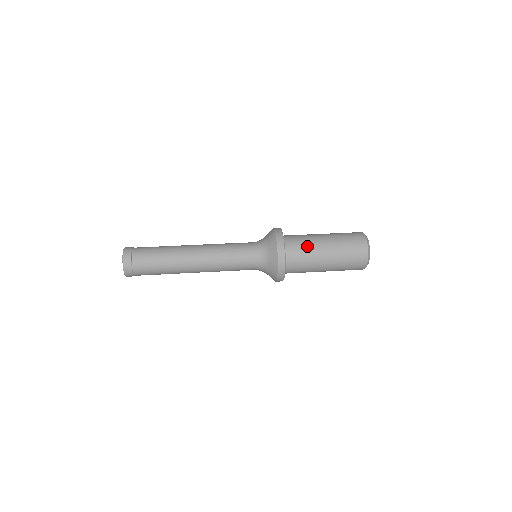
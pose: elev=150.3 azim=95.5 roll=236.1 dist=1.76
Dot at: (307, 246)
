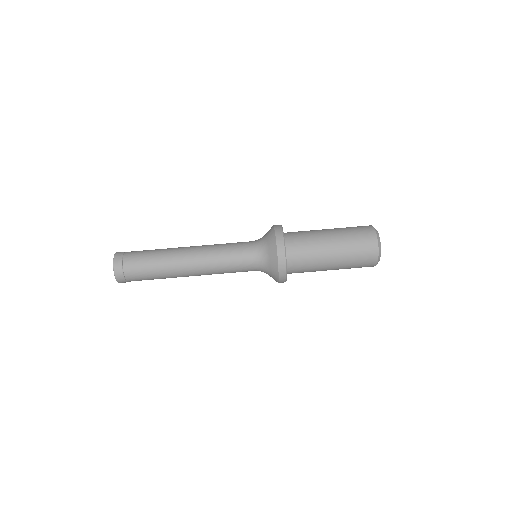
Dot at: (311, 262)
